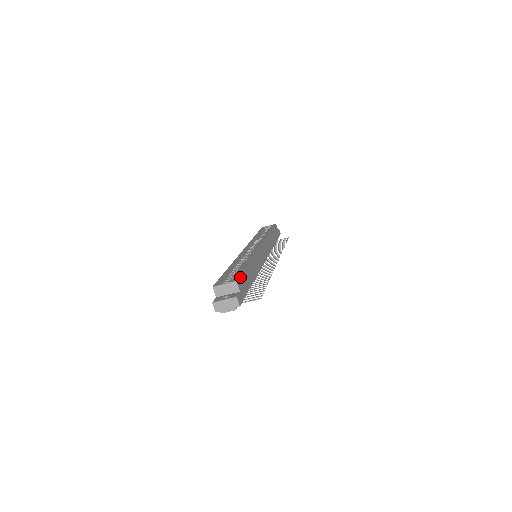
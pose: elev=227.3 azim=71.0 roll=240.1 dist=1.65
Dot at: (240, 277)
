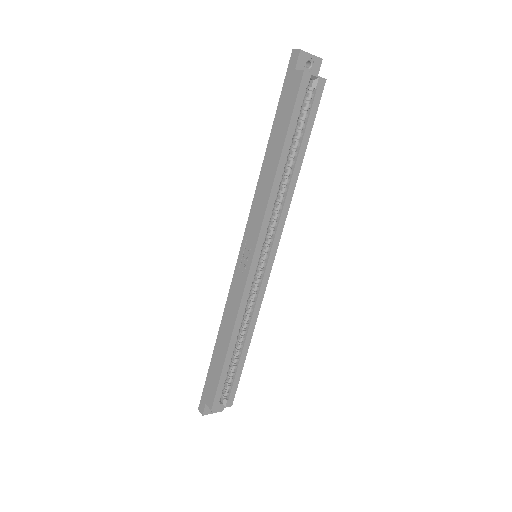
Dot at: (235, 392)
